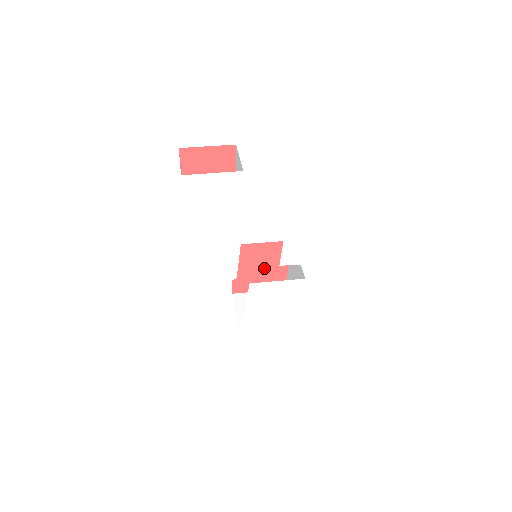
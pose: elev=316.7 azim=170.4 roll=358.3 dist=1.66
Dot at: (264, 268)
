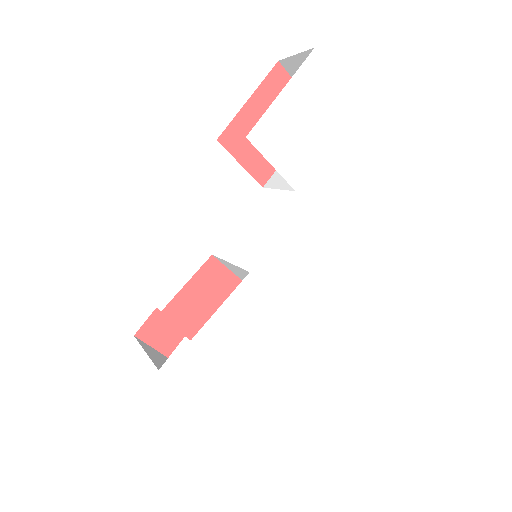
Dot at: (205, 318)
